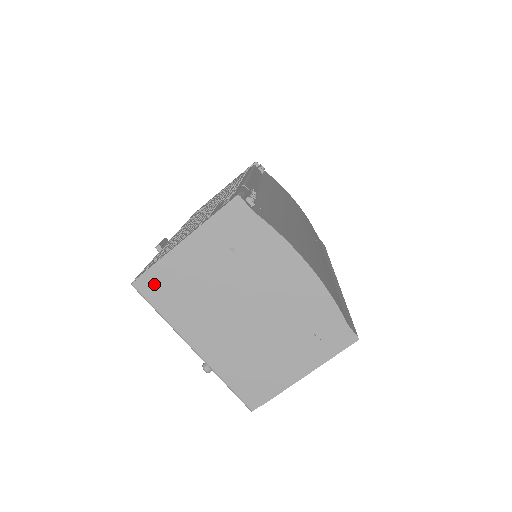
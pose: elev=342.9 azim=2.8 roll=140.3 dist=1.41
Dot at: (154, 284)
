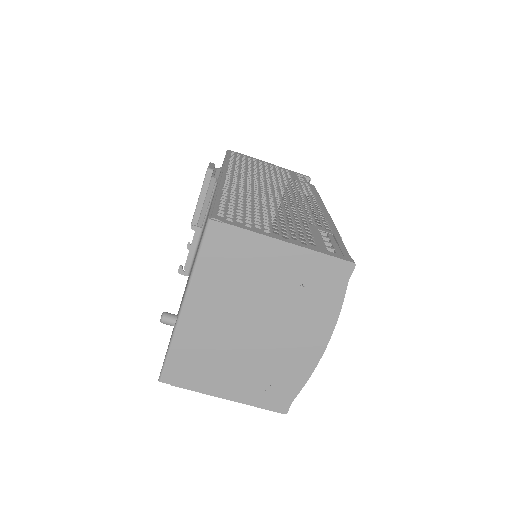
Dot at: (224, 239)
